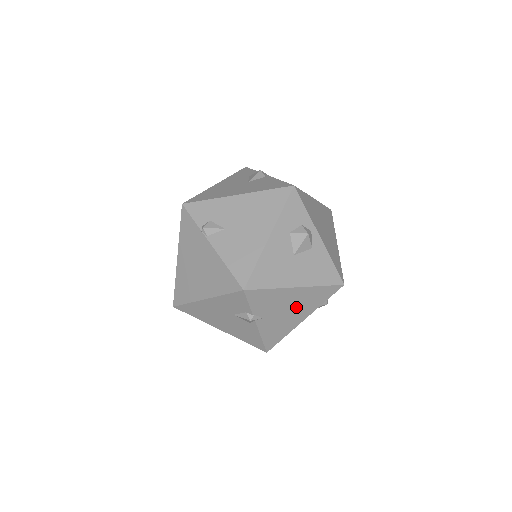
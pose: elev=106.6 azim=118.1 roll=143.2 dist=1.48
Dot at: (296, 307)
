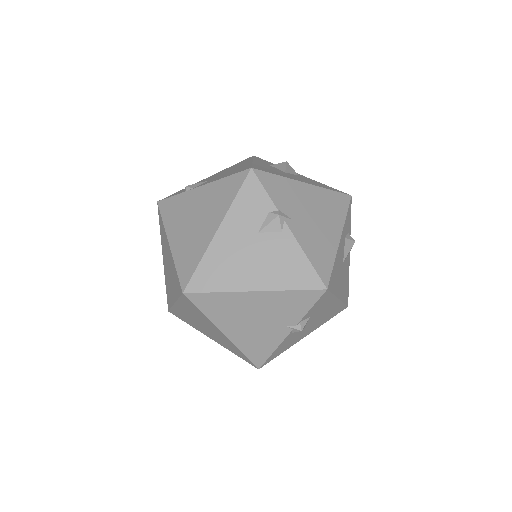
Dot at: (320, 214)
